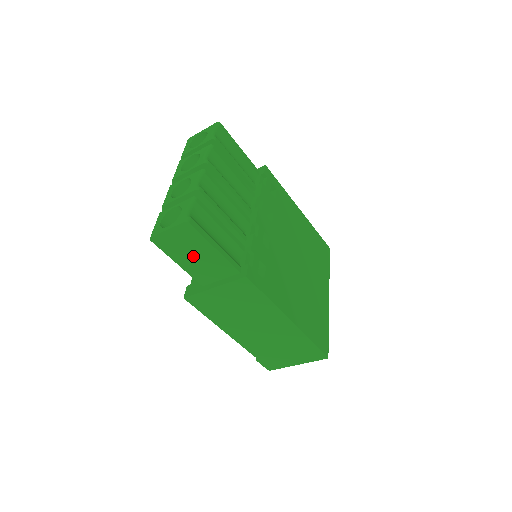
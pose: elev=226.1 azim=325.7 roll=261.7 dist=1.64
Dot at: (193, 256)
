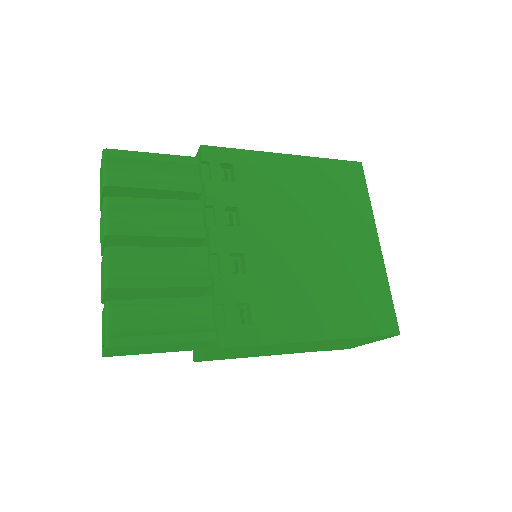
Dot at: (156, 349)
